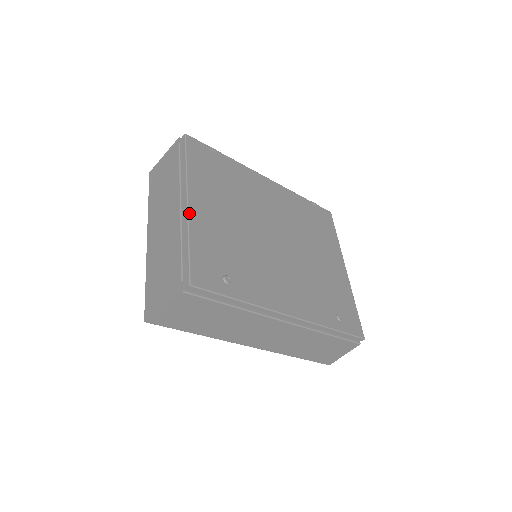
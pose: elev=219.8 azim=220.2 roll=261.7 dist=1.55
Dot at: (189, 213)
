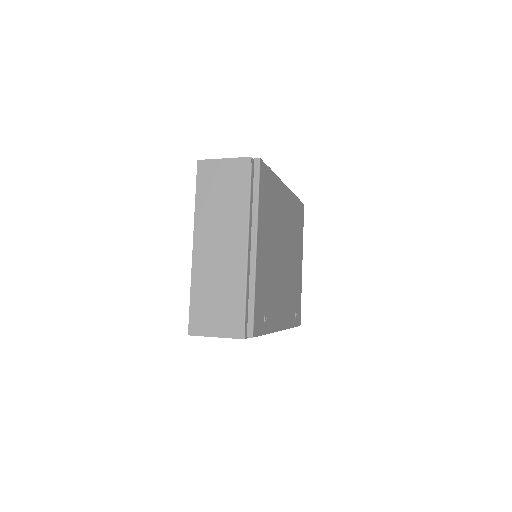
Dot at: (256, 261)
